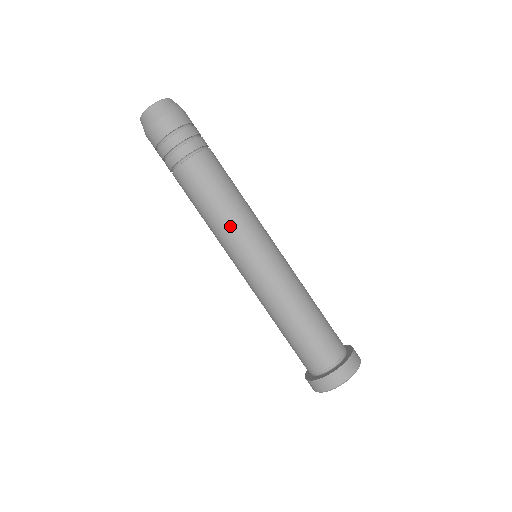
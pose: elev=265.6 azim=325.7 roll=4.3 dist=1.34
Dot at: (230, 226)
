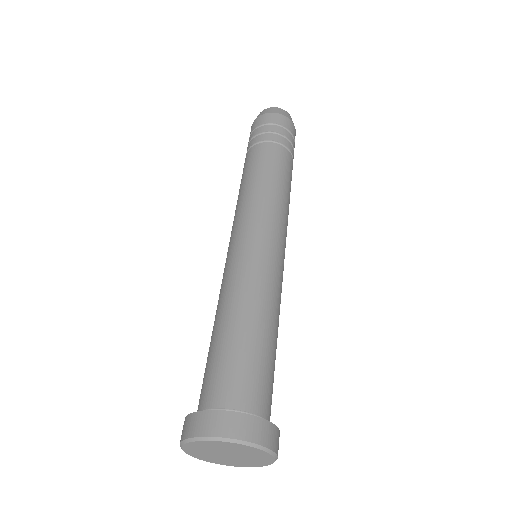
Dot at: (241, 206)
